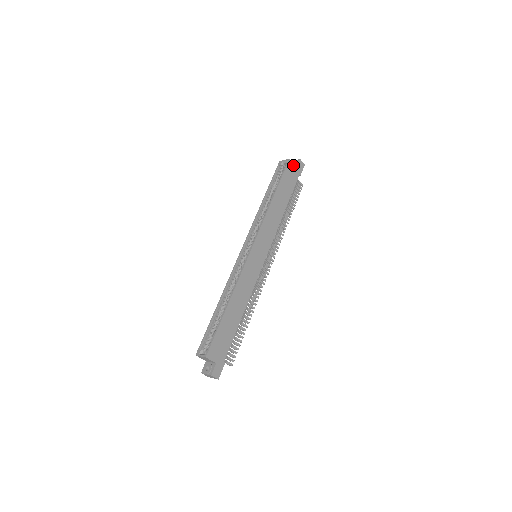
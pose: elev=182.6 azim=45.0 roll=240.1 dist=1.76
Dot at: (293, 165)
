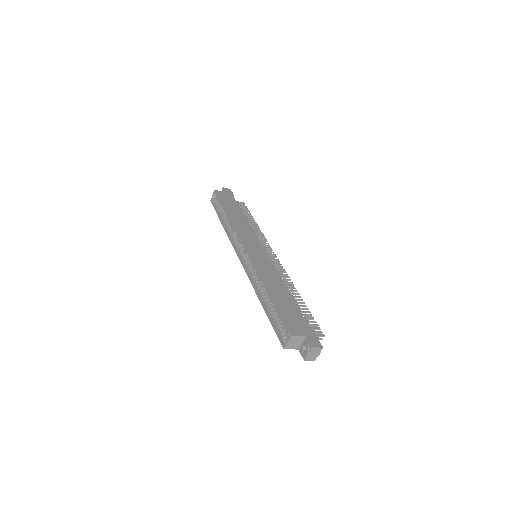
Dot at: (221, 192)
